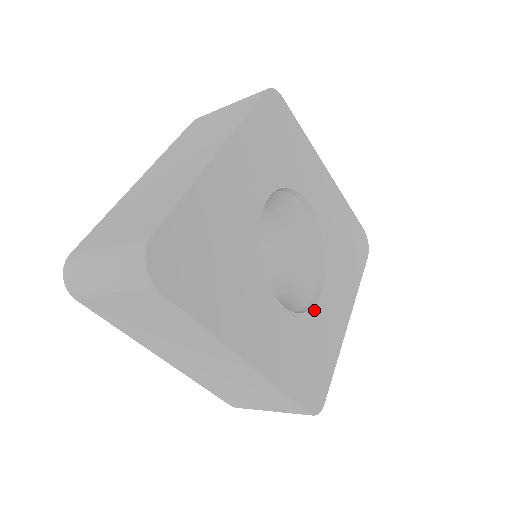
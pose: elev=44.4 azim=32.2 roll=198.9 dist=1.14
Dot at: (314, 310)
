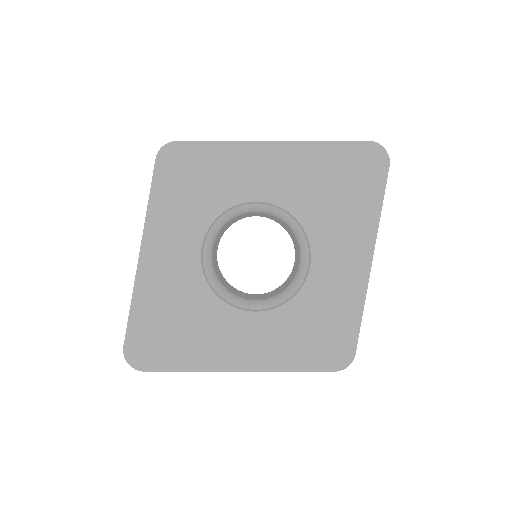
Dot at: (305, 288)
